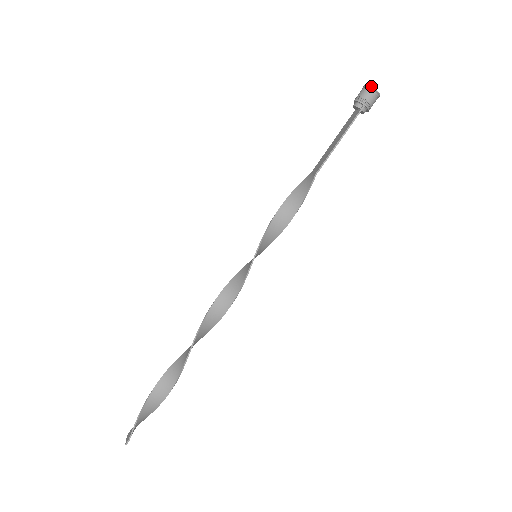
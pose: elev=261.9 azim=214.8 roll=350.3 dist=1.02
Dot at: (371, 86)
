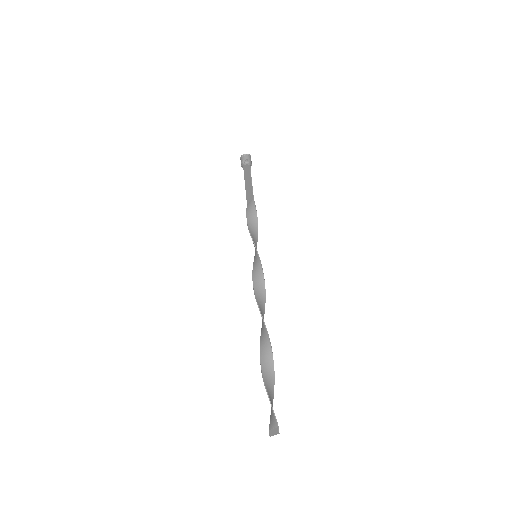
Dot at: occluded
